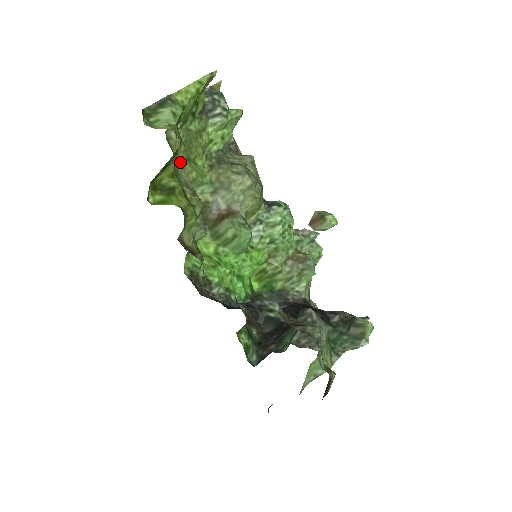
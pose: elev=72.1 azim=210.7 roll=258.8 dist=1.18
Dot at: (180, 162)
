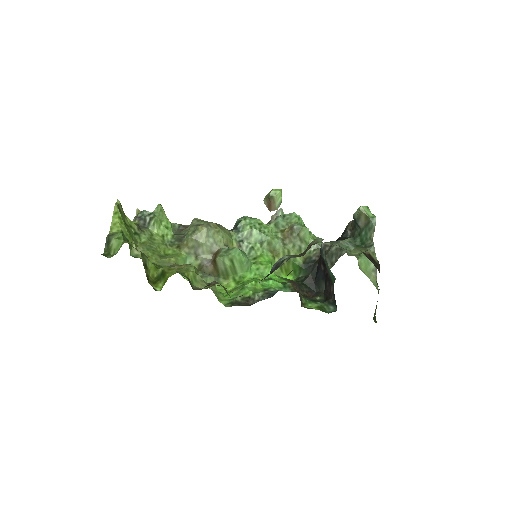
Dot at: (157, 261)
